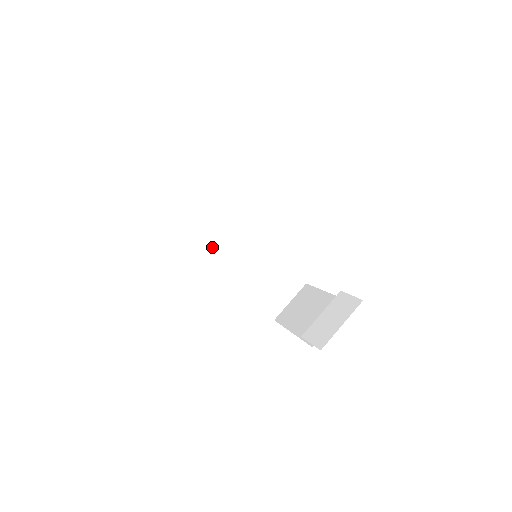
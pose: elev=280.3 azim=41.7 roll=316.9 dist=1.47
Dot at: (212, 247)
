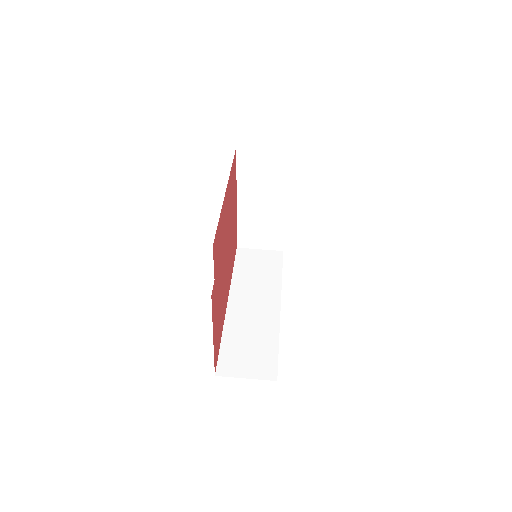
Dot at: (240, 289)
